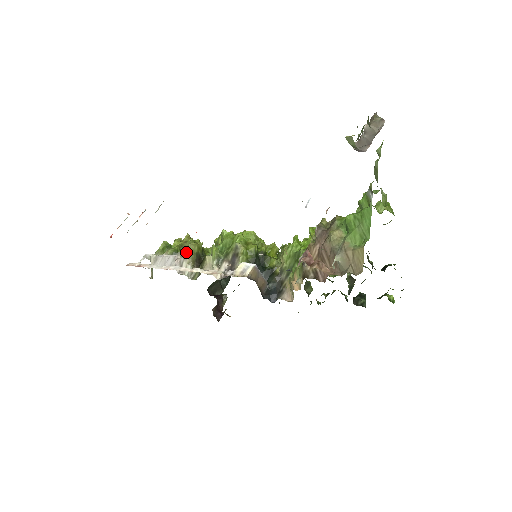
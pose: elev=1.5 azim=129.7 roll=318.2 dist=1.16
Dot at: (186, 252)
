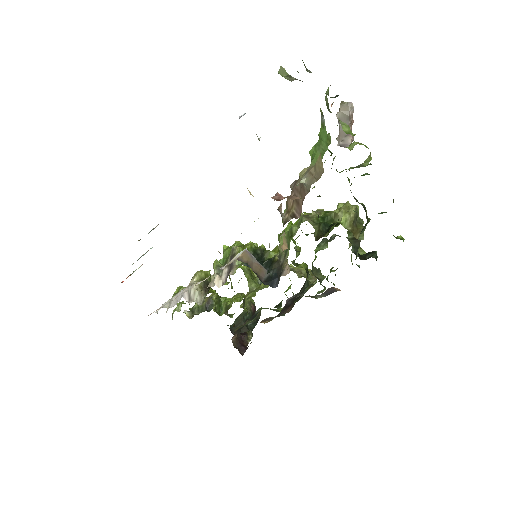
Dot at: (193, 279)
